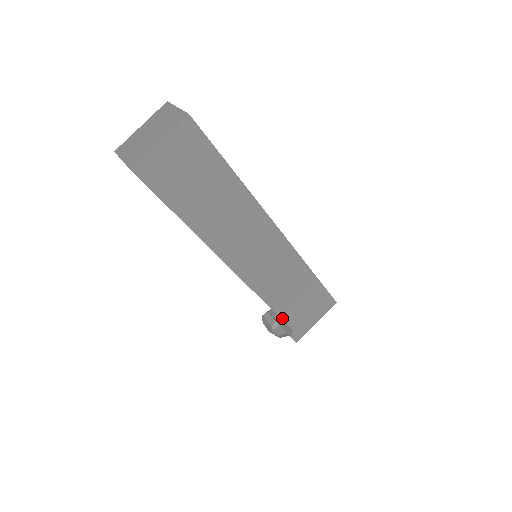
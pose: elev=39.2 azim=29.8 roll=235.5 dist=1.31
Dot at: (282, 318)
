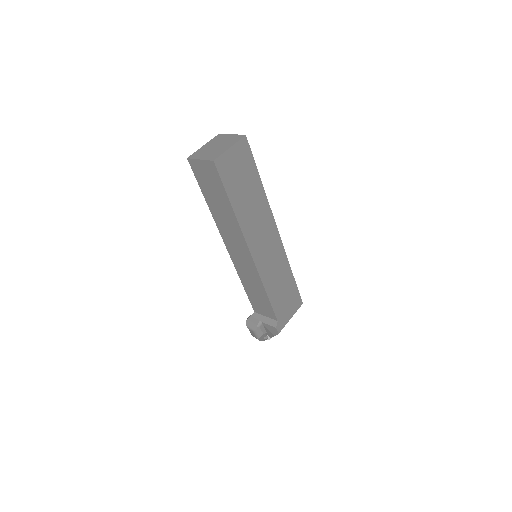
Dot at: (273, 307)
